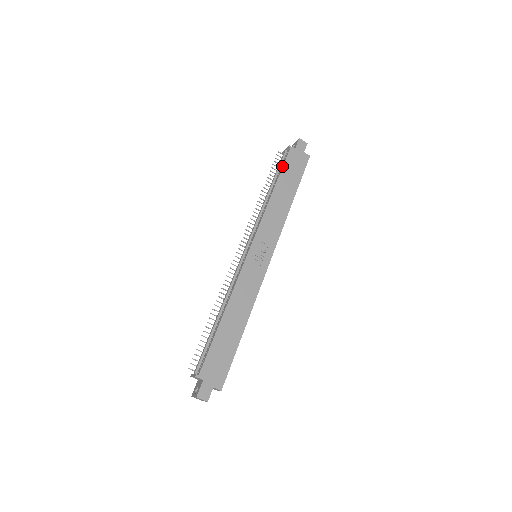
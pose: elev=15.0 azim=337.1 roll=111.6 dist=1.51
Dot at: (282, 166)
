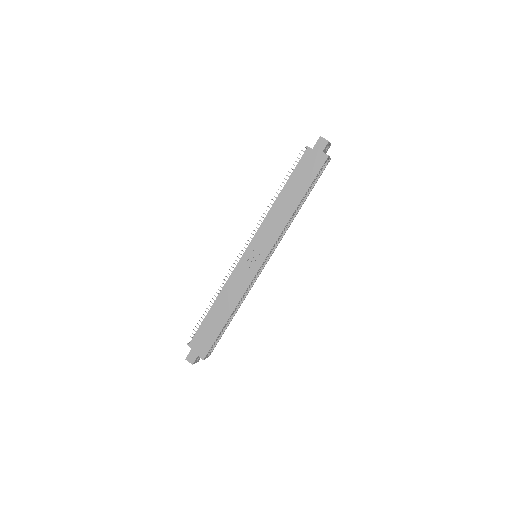
Dot at: (294, 169)
